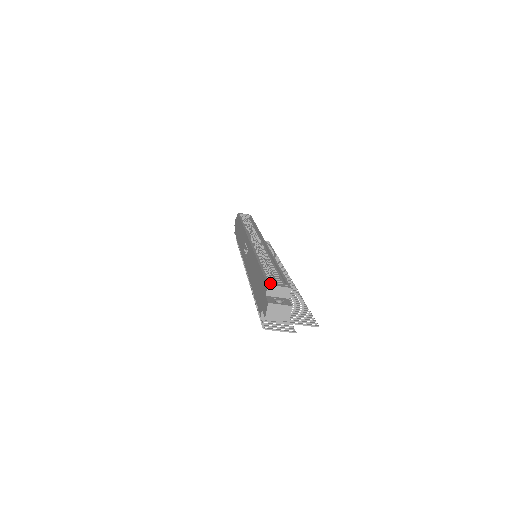
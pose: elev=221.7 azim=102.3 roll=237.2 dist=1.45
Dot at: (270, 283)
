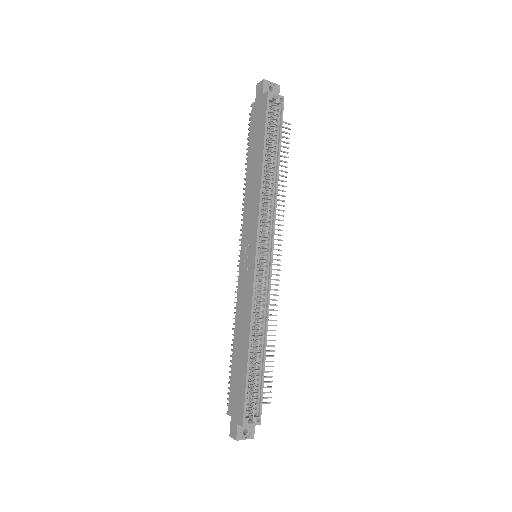
Dot at: (245, 422)
